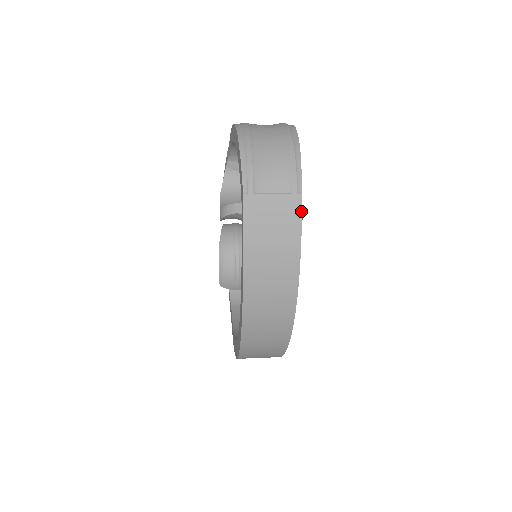
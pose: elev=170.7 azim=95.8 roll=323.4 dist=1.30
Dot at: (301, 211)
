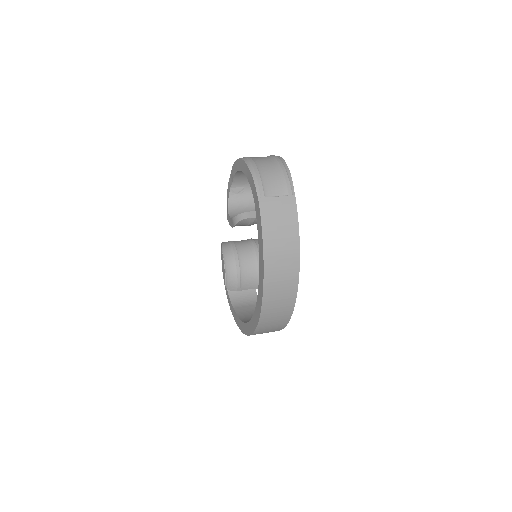
Dot at: (296, 206)
